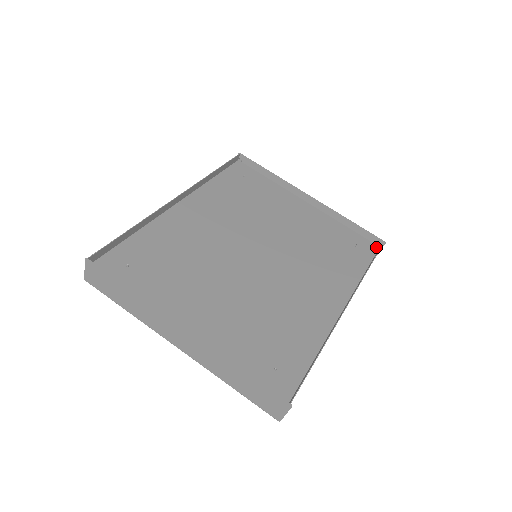
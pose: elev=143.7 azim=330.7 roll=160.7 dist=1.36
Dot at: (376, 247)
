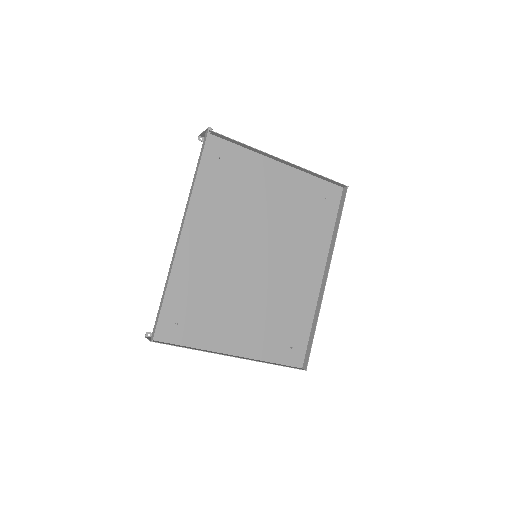
Dot at: (340, 190)
